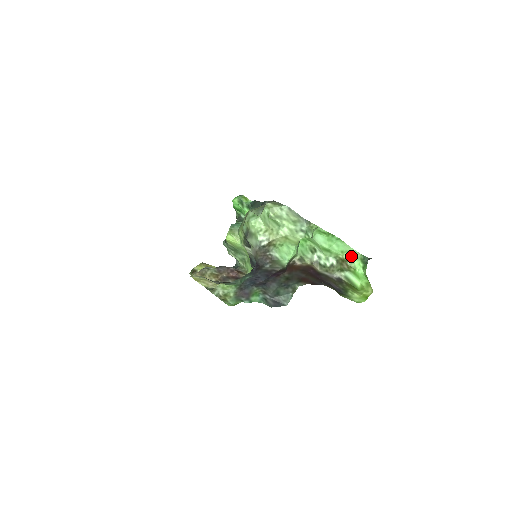
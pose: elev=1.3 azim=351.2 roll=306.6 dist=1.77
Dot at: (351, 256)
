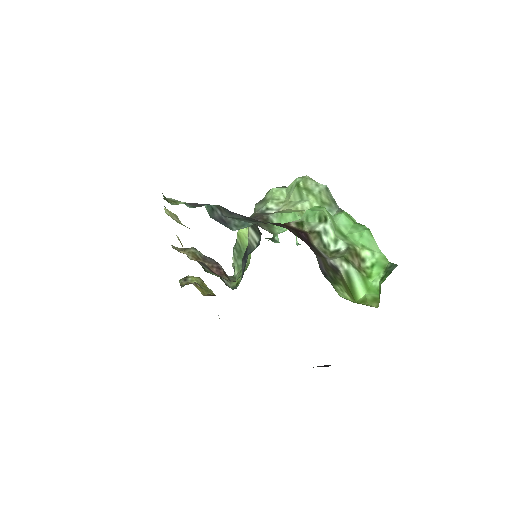
Dot at: (373, 259)
